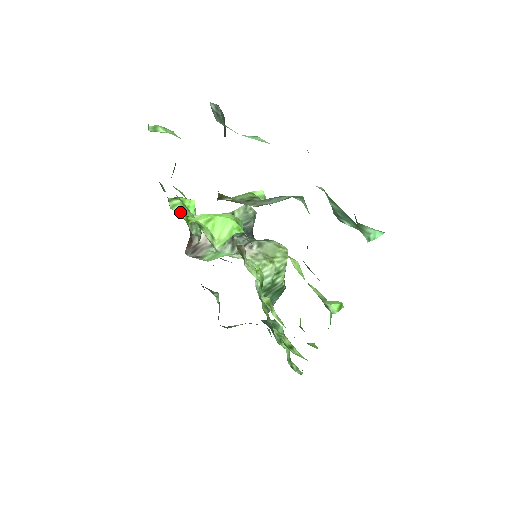
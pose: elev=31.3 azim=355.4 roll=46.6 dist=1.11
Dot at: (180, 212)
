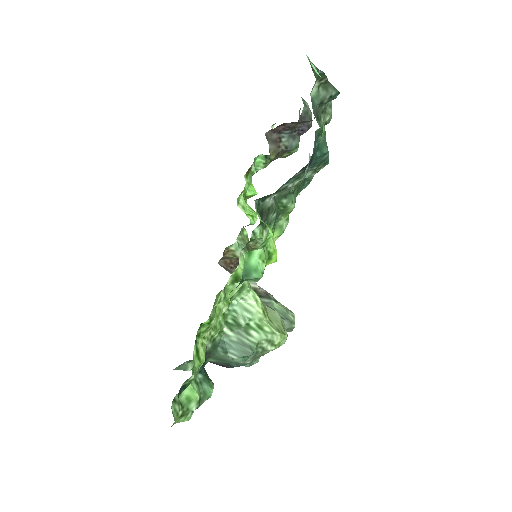
Dot at: occluded
